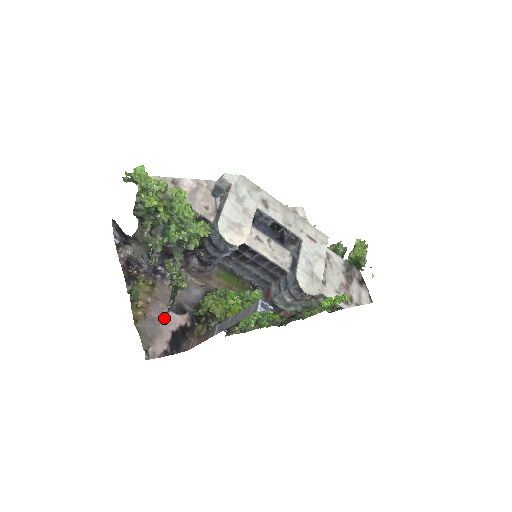
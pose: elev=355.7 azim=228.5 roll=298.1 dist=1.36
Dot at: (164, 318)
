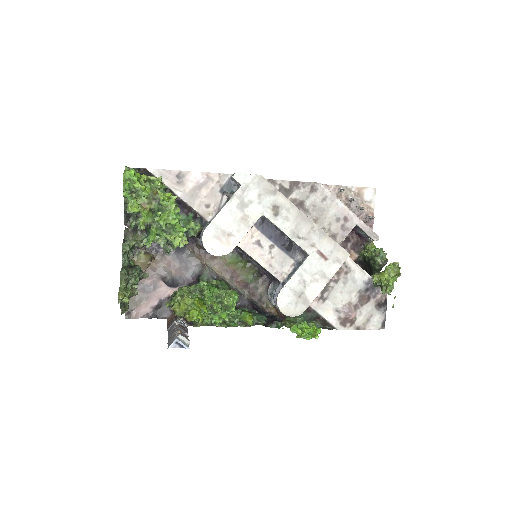
Dot at: (155, 287)
